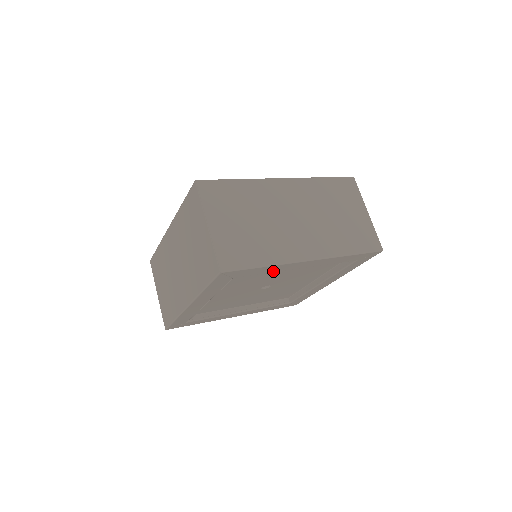
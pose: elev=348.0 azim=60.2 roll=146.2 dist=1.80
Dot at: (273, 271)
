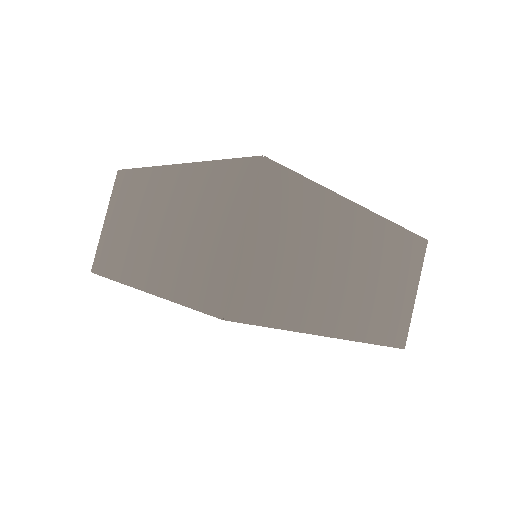
Dot at: occluded
